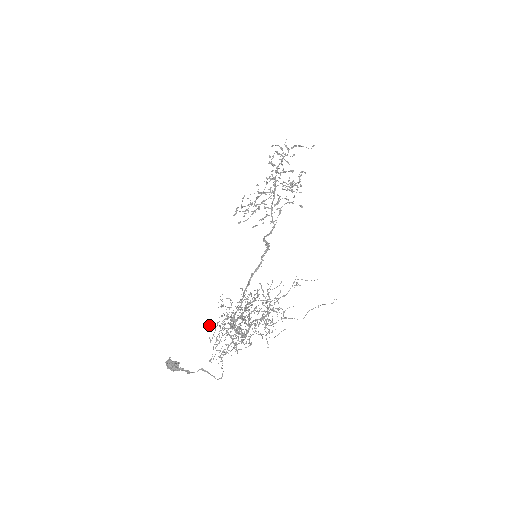
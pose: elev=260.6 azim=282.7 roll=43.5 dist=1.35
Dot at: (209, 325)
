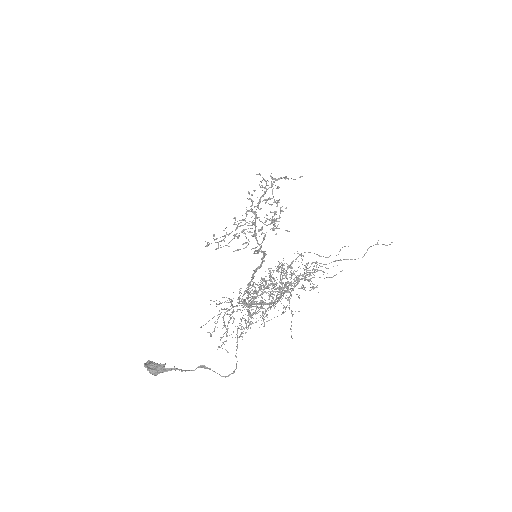
Dot at: (201, 326)
